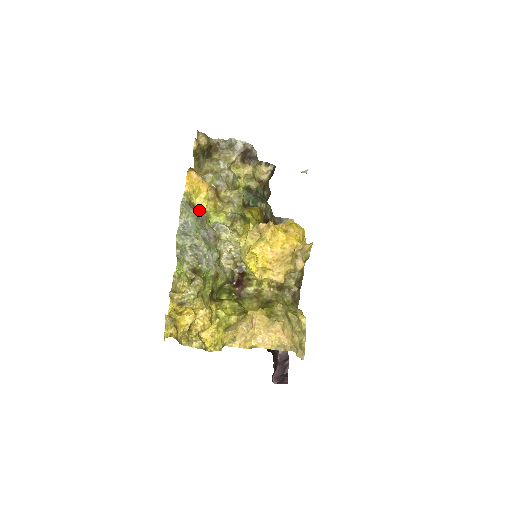
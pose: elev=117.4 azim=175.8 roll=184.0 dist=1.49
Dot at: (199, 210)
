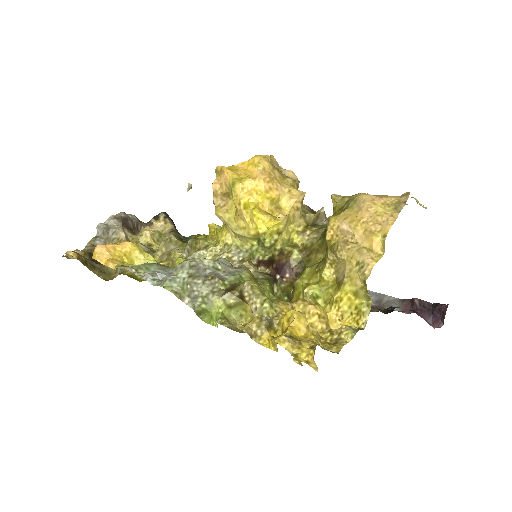
Dot at: occluded
